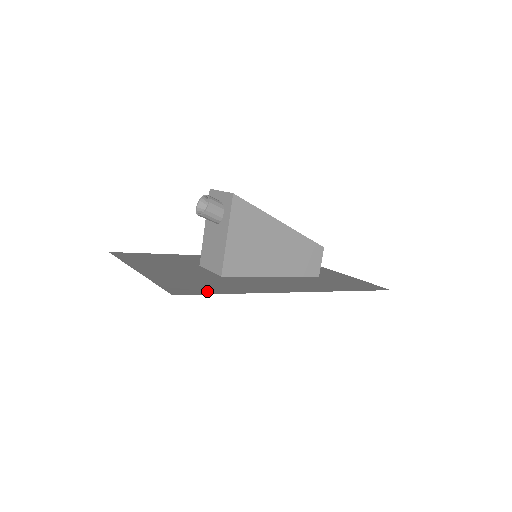
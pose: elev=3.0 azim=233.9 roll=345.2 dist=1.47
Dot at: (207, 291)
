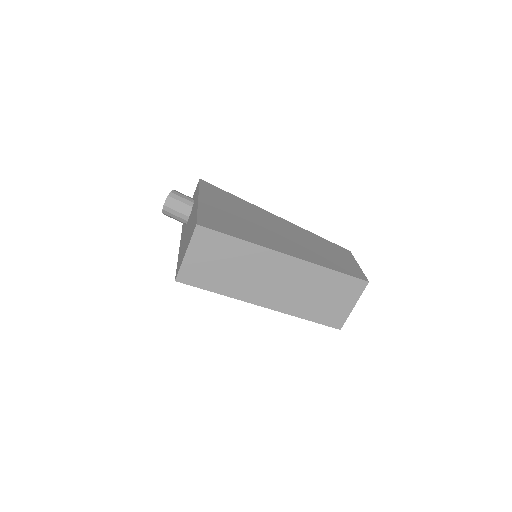
Dot at: occluded
